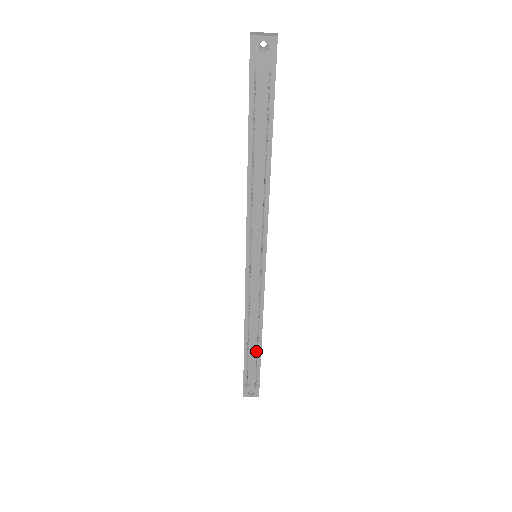
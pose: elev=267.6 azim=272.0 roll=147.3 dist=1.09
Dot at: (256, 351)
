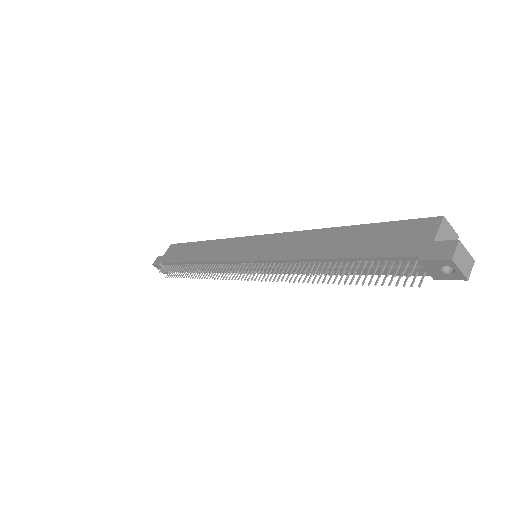
Dot at: occluded
